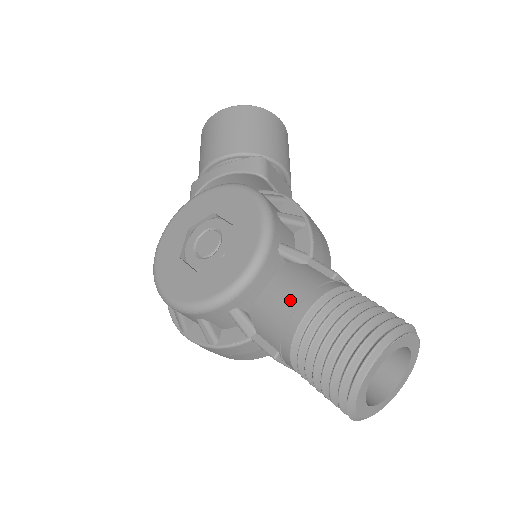
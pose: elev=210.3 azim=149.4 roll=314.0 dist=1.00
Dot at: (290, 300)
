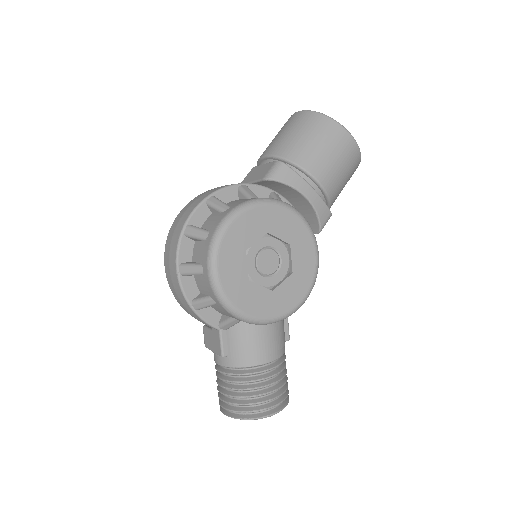
Dot at: (268, 346)
